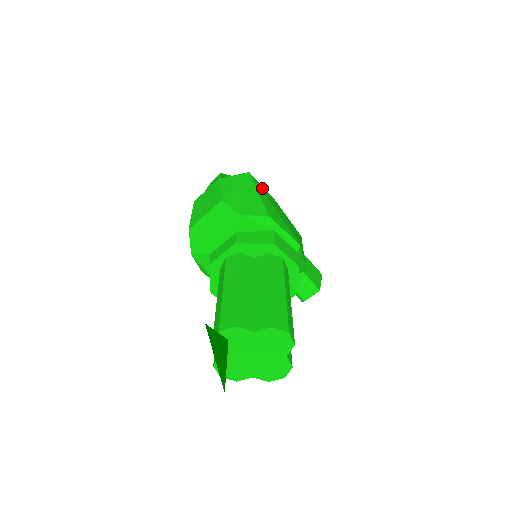
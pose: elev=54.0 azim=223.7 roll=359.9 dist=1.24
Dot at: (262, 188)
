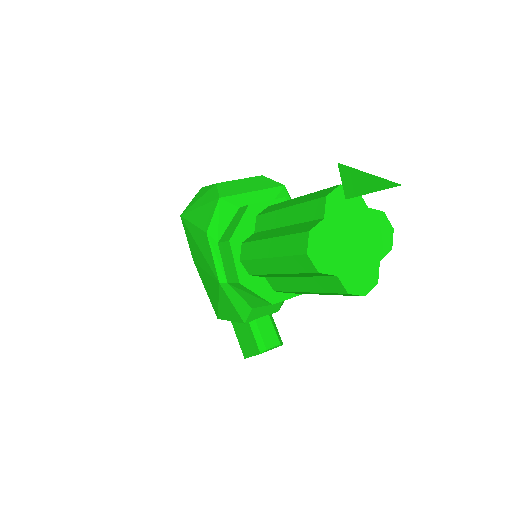
Dot at: occluded
